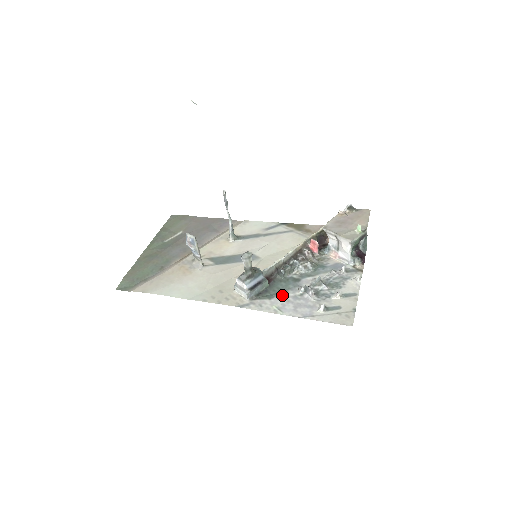
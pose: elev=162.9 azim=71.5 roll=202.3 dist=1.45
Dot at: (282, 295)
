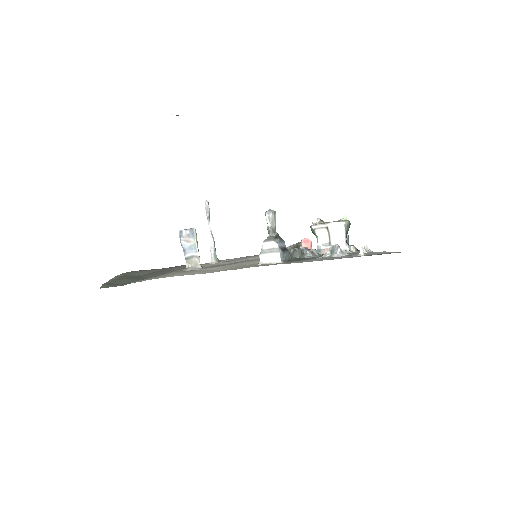
Dot at: (312, 259)
